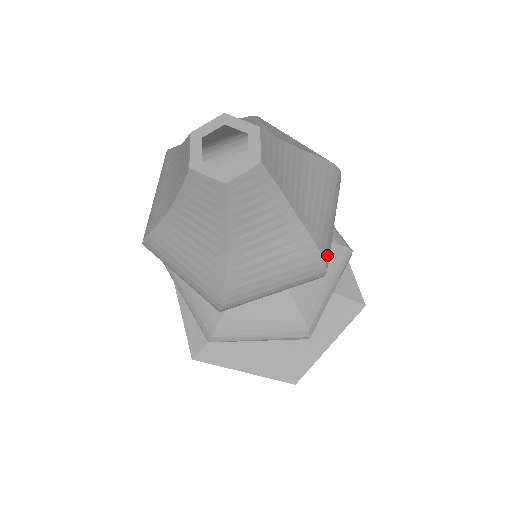
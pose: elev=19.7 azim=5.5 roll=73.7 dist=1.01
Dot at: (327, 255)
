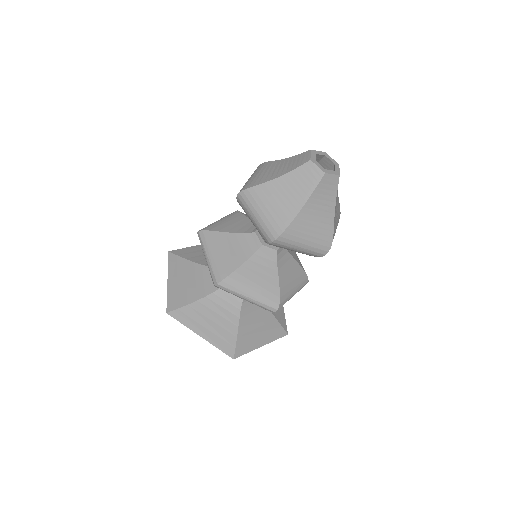
Dot at: occluded
